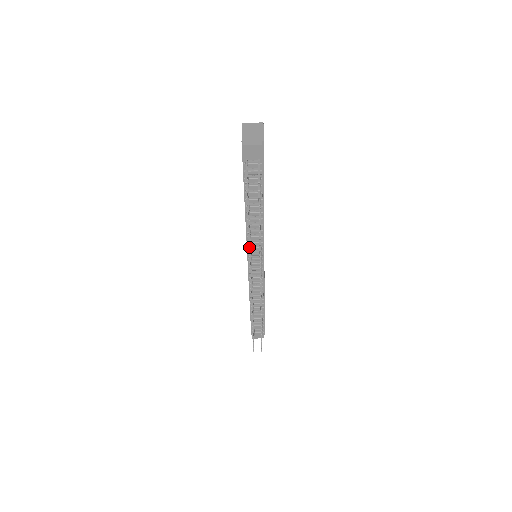
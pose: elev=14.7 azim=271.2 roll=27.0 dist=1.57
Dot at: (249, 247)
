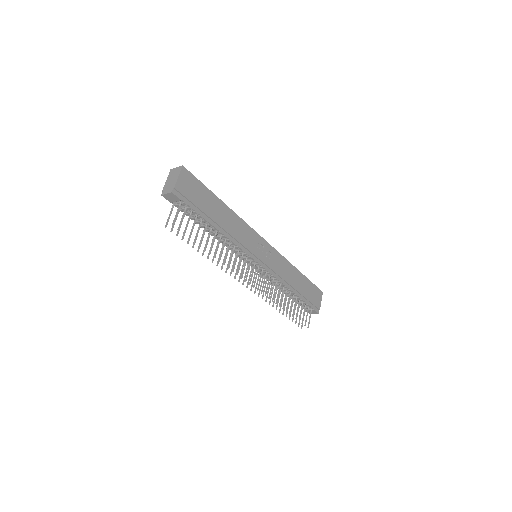
Dot at: (217, 262)
